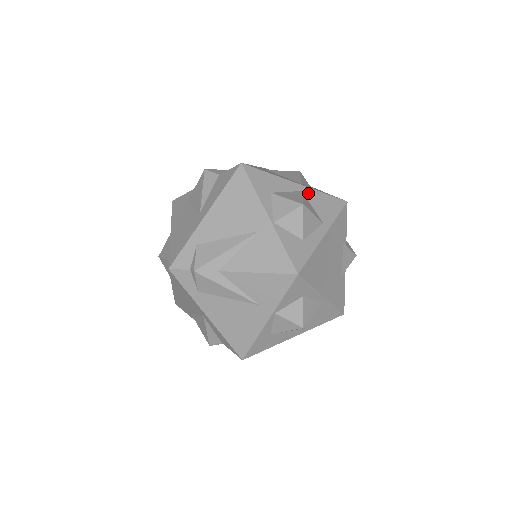
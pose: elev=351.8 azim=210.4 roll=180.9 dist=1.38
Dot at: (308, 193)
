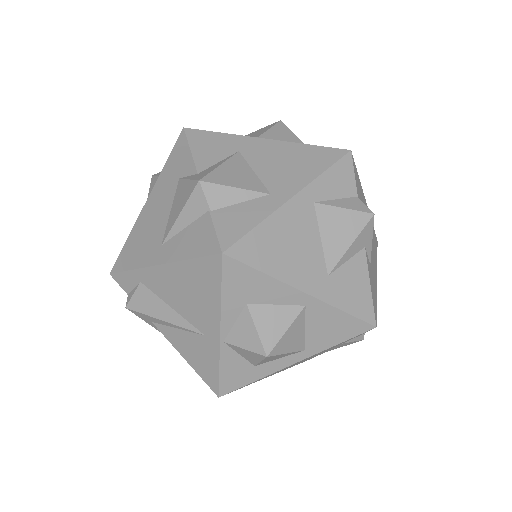
Dot at: (314, 309)
